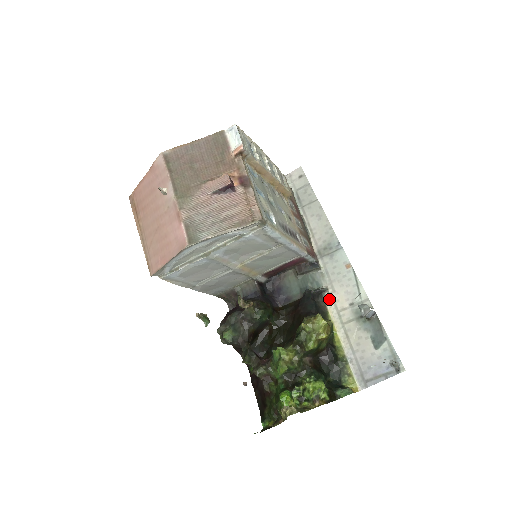
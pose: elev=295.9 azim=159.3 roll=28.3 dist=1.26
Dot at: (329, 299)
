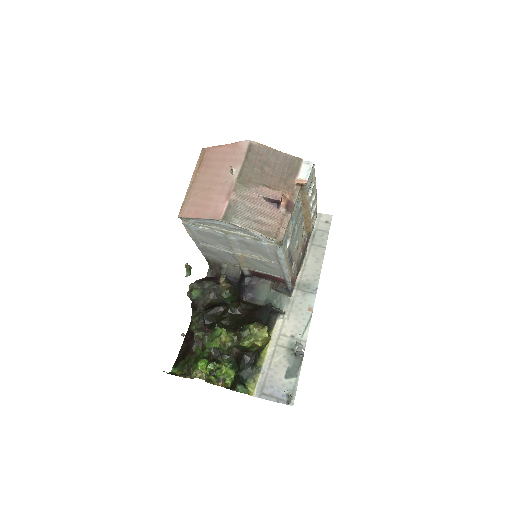
Dot at: (280, 321)
